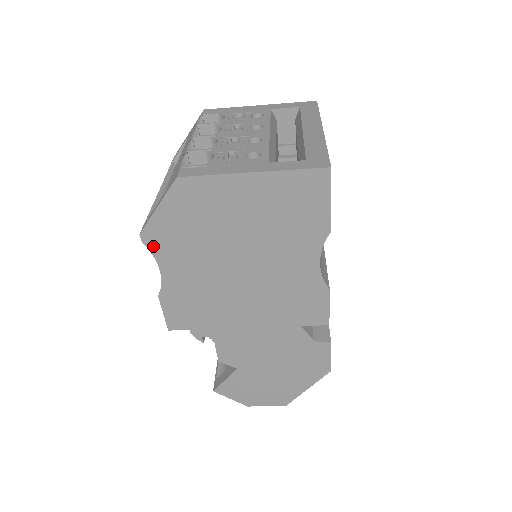
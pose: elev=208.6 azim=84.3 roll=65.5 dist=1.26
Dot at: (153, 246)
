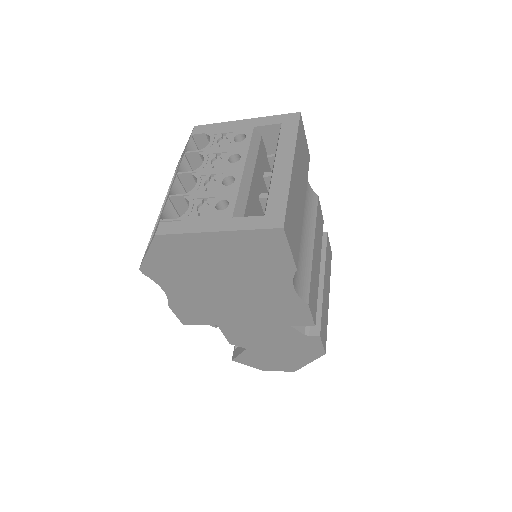
Dot at: (152, 276)
